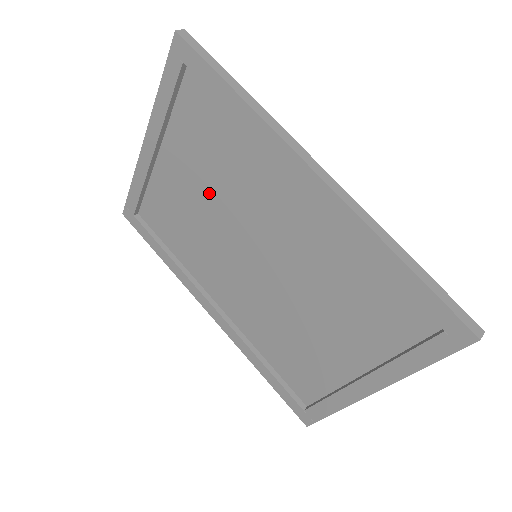
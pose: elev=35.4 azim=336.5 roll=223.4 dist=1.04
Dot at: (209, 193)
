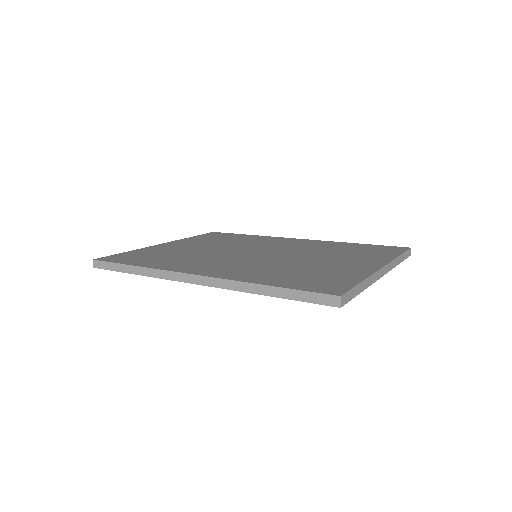
Dot at: occluded
